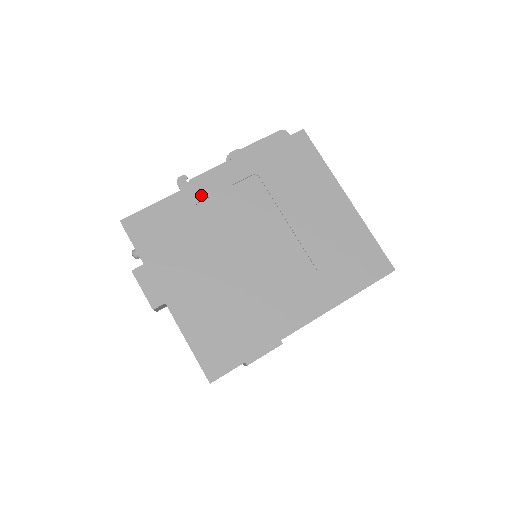
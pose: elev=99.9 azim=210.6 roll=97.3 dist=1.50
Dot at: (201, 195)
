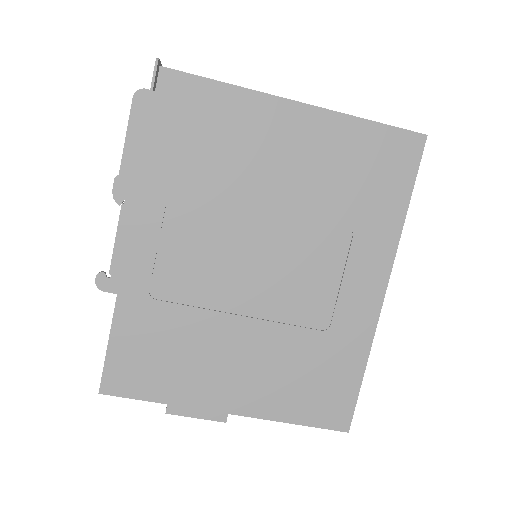
Dot at: (142, 280)
